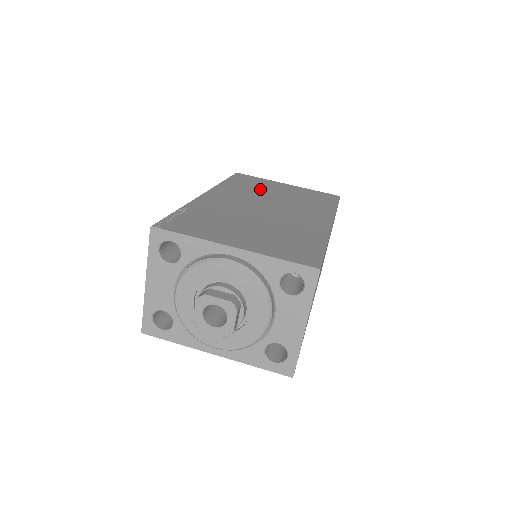
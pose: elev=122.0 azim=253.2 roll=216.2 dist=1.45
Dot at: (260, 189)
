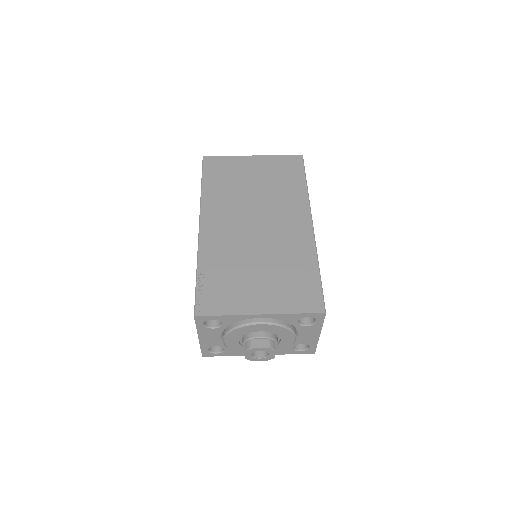
Dot at: (237, 185)
